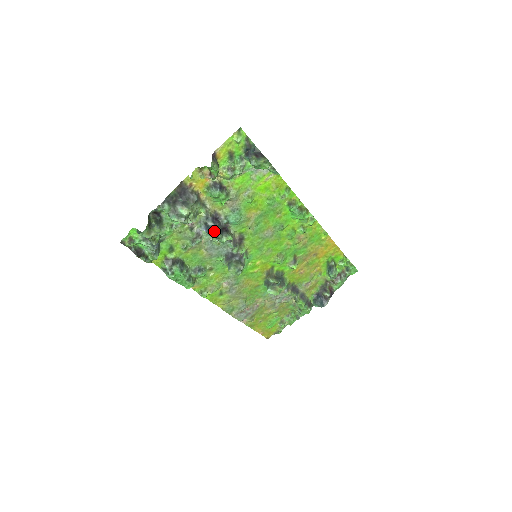
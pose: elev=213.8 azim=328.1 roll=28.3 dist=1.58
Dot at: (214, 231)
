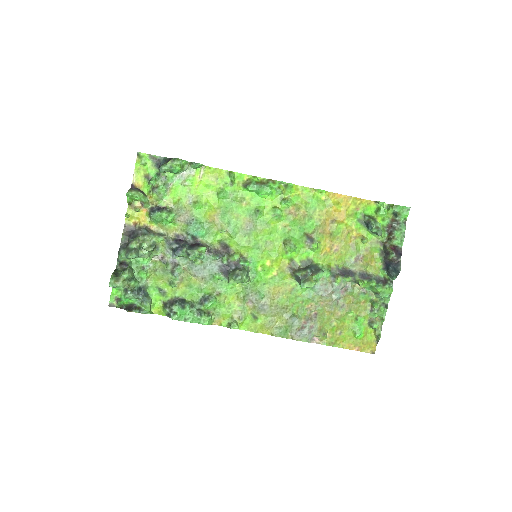
Dot at: (182, 251)
